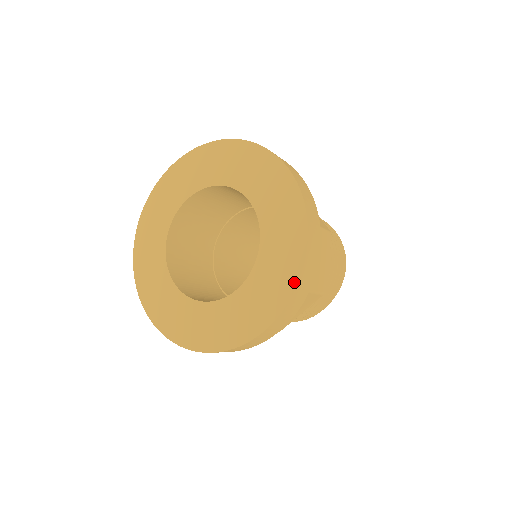
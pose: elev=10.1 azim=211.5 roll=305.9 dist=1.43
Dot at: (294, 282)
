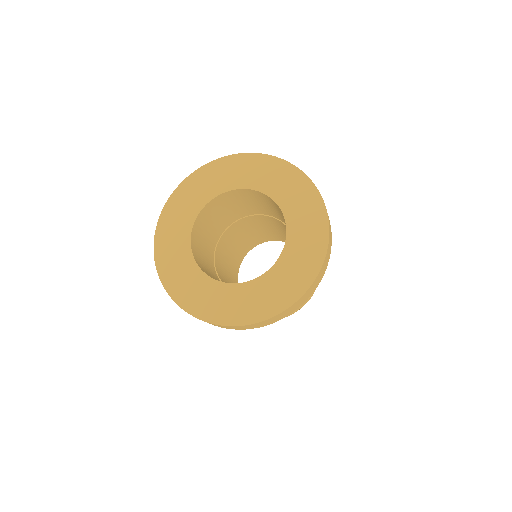
Dot at: (298, 295)
